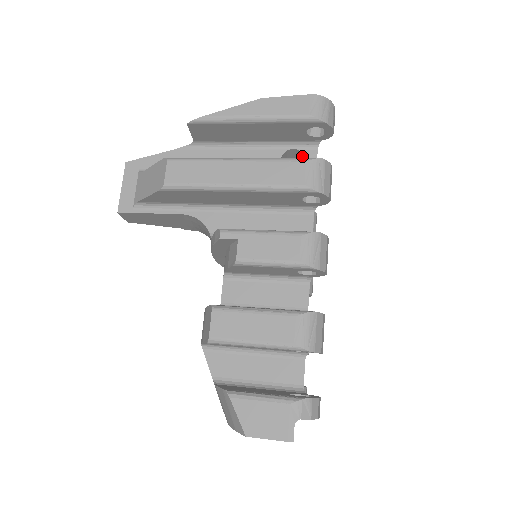
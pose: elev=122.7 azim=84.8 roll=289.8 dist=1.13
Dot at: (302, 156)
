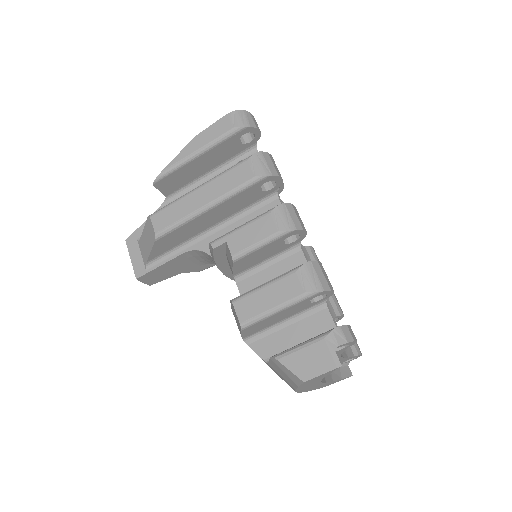
Dot at: occluded
